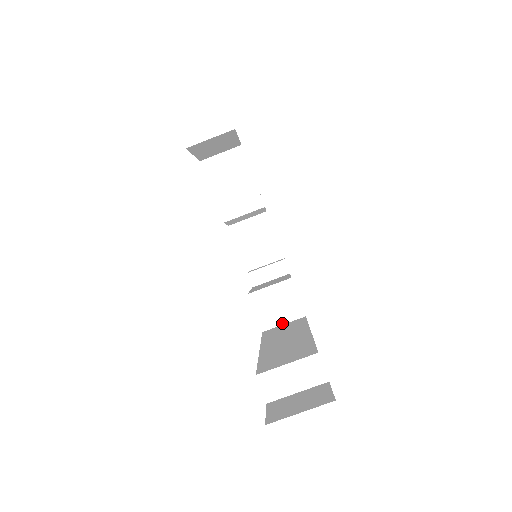
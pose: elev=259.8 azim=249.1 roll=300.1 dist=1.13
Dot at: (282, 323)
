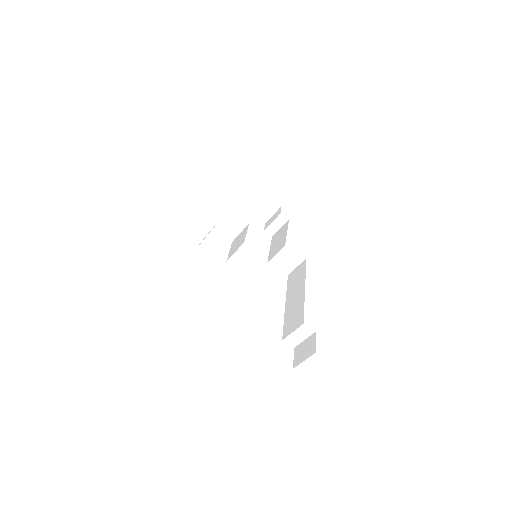
Dot at: (295, 267)
